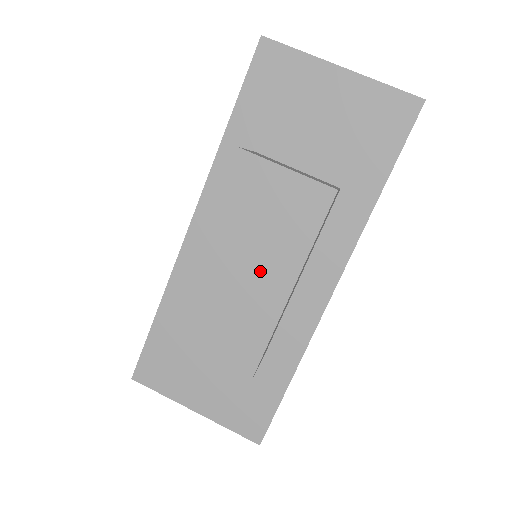
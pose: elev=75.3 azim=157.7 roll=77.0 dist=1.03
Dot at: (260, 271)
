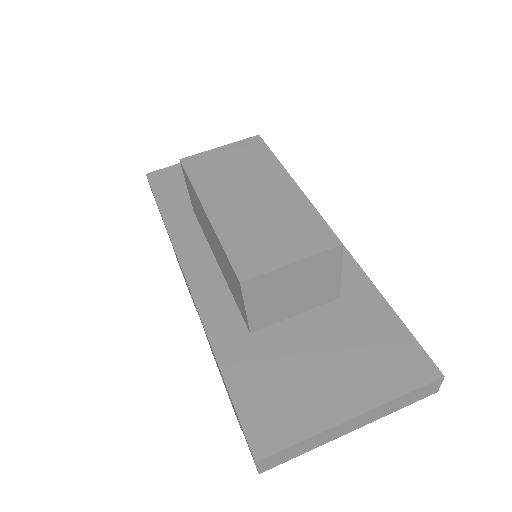
Dot at: (262, 190)
